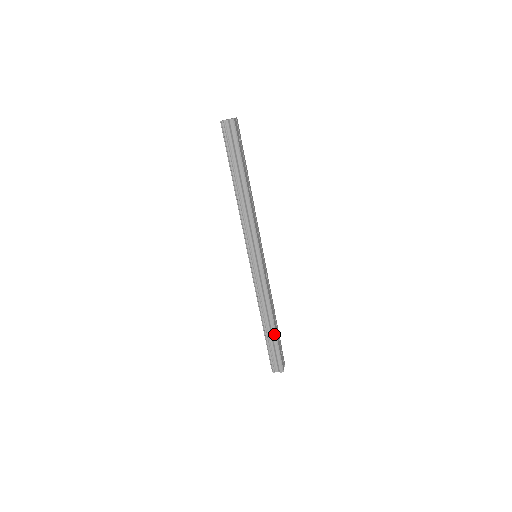
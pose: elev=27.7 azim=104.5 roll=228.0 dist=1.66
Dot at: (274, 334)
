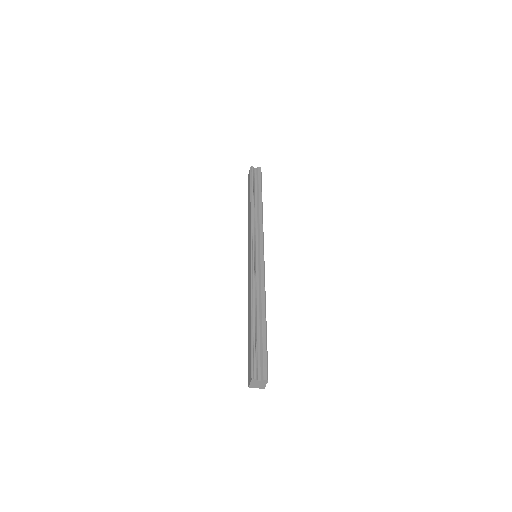
Dot at: (264, 327)
